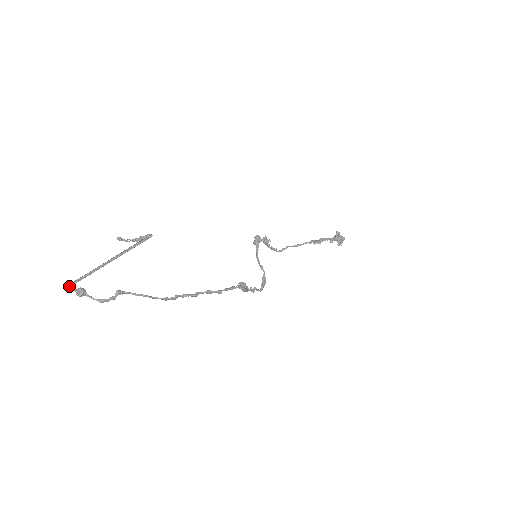
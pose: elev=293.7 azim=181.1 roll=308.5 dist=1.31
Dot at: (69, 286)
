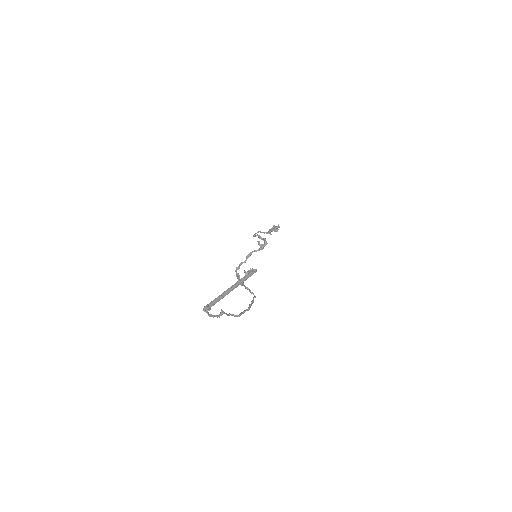
Dot at: (209, 309)
